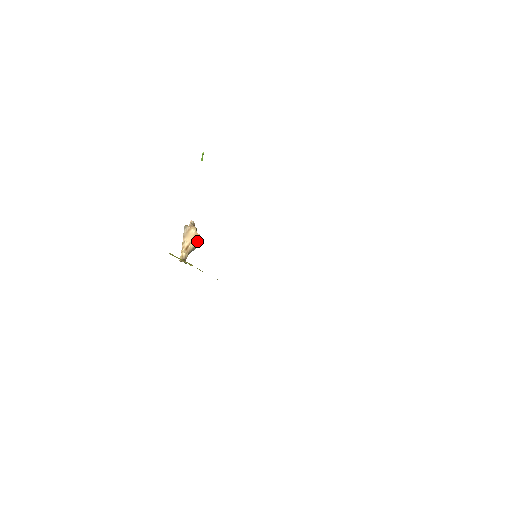
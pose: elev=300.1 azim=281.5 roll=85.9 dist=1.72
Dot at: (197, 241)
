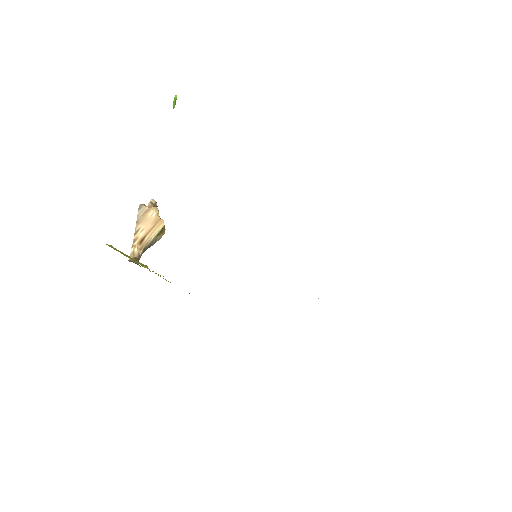
Dot at: (159, 231)
